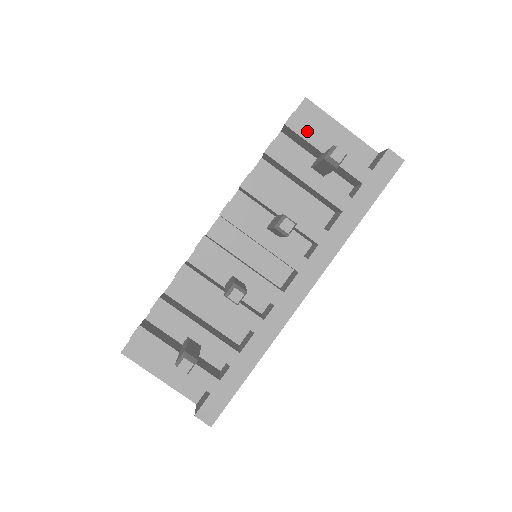
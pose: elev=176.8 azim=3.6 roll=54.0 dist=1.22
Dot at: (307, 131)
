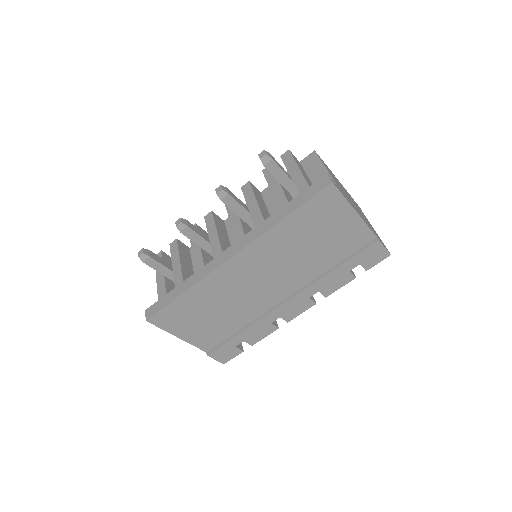
Dot at: (289, 160)
